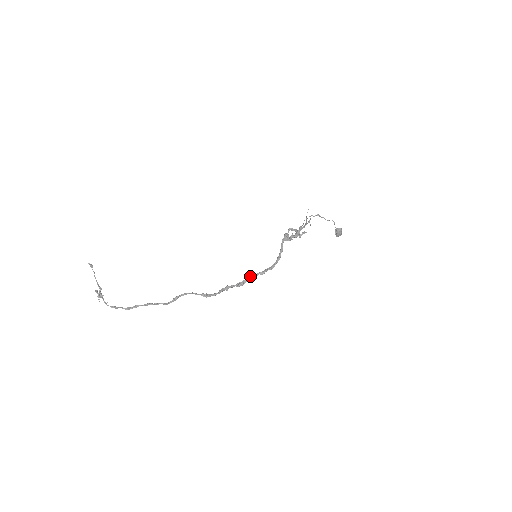
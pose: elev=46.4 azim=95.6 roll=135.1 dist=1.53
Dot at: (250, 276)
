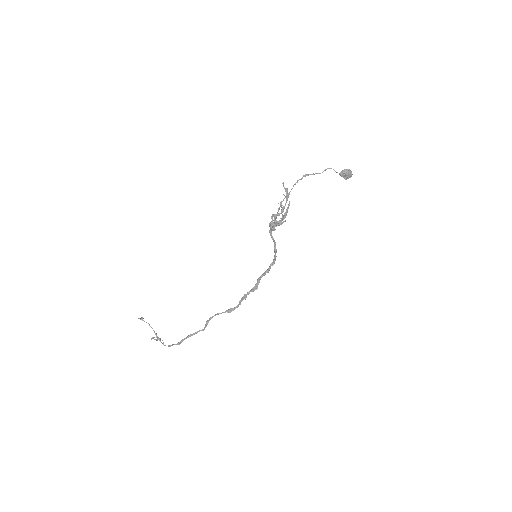
Dot at: (259, 278)
